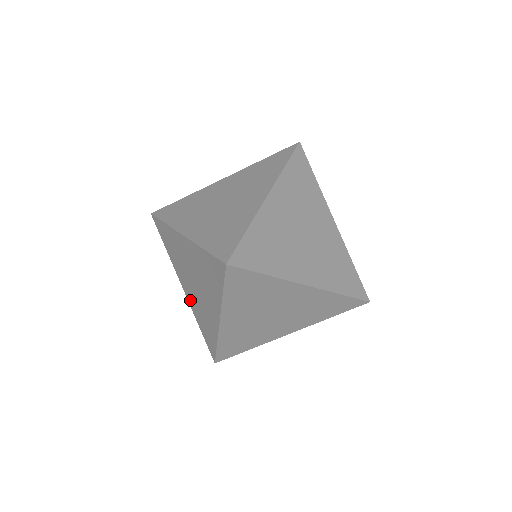
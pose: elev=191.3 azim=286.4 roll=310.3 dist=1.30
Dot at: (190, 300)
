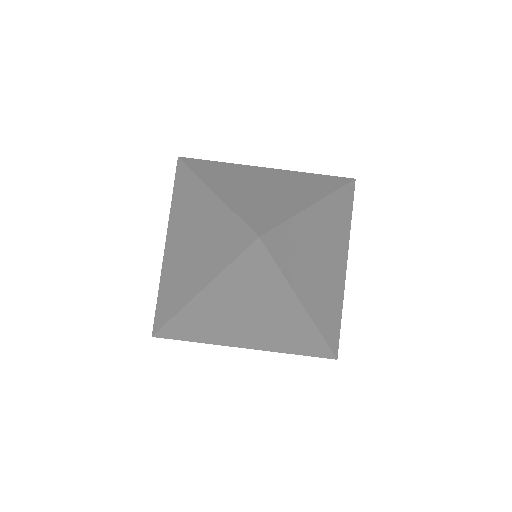
Dot at: (167, 260)
